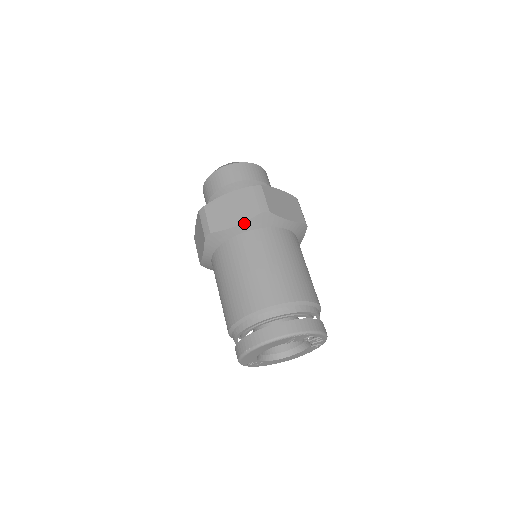
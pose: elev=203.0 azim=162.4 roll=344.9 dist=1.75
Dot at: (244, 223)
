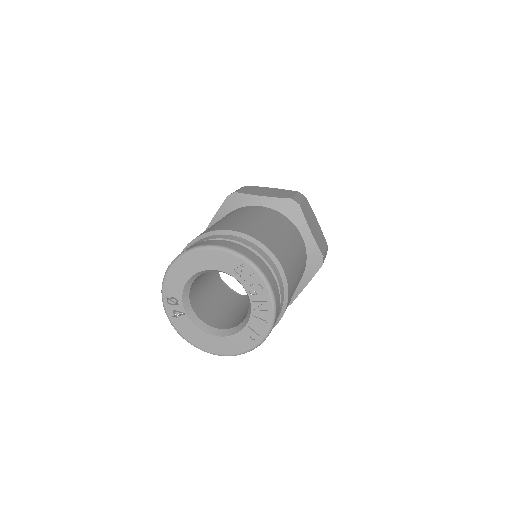
Dot at: (271, 198)
